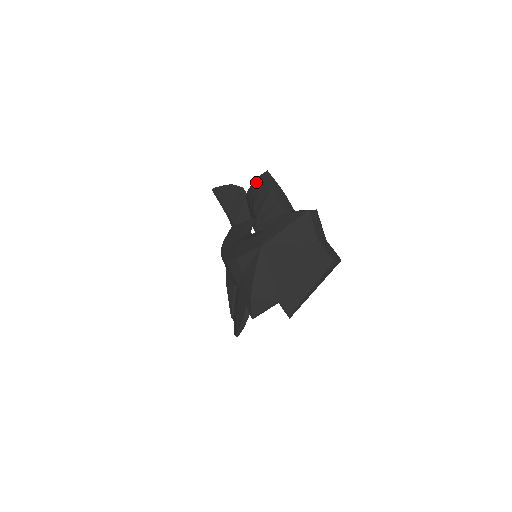
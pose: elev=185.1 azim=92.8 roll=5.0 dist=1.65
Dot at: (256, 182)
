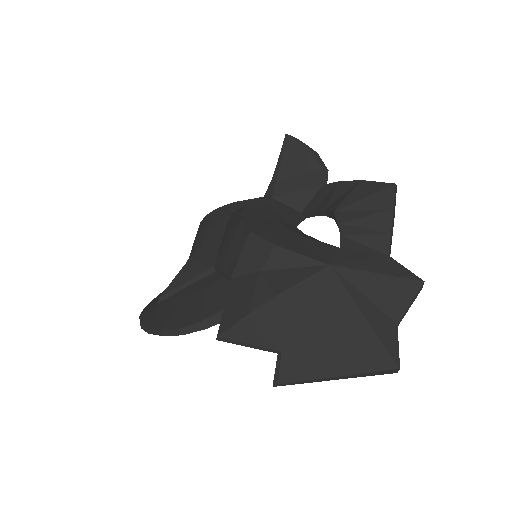
Dot at: (372, 184)
